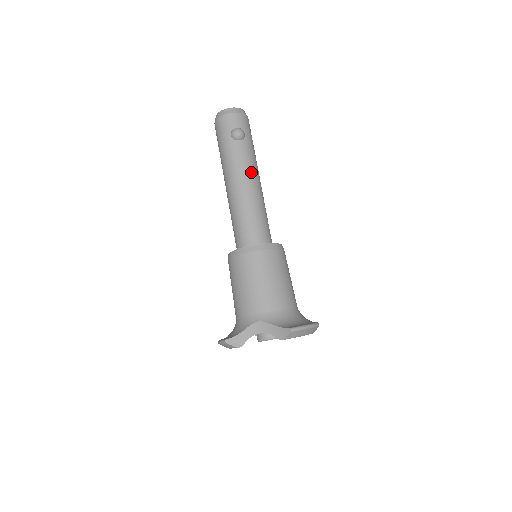
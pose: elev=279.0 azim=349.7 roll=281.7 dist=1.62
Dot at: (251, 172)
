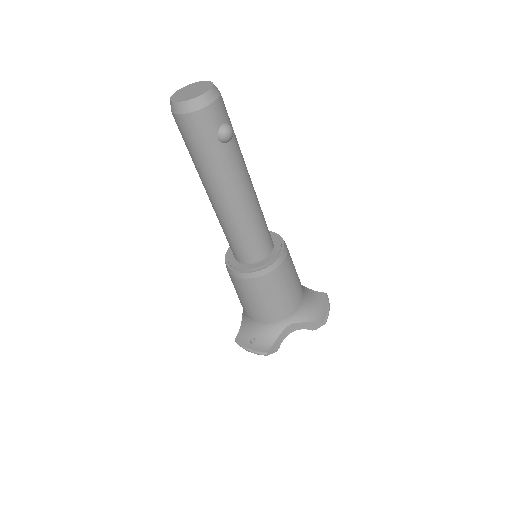
Dot at: (247, 177)
